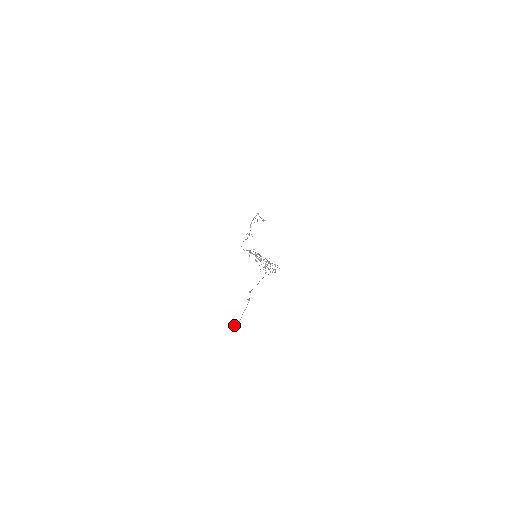
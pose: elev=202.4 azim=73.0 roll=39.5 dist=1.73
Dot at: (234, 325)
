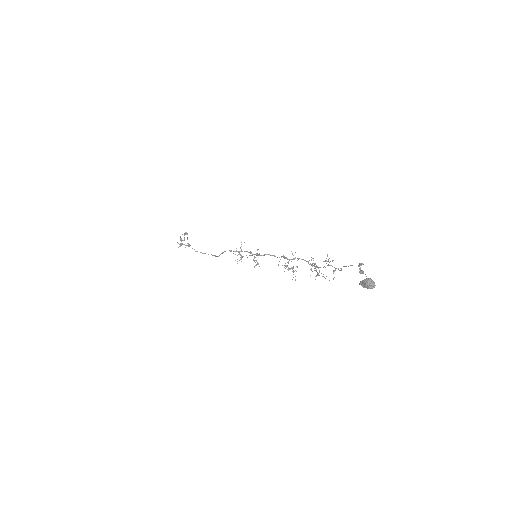
Dot at: (374, 284)
